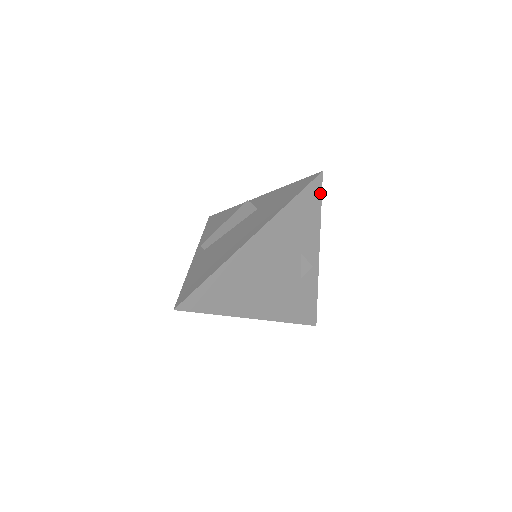
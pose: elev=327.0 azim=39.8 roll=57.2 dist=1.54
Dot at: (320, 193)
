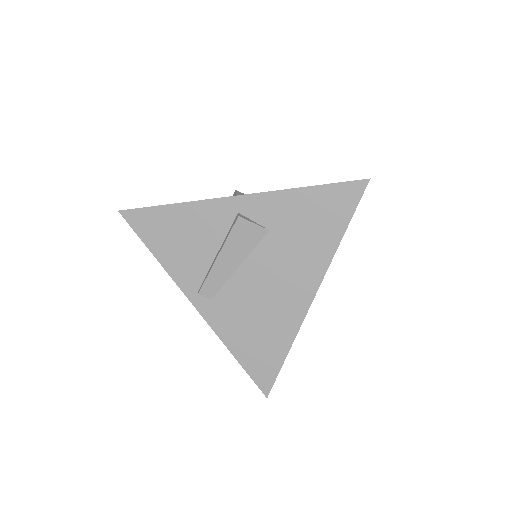
Dot at: occluded
